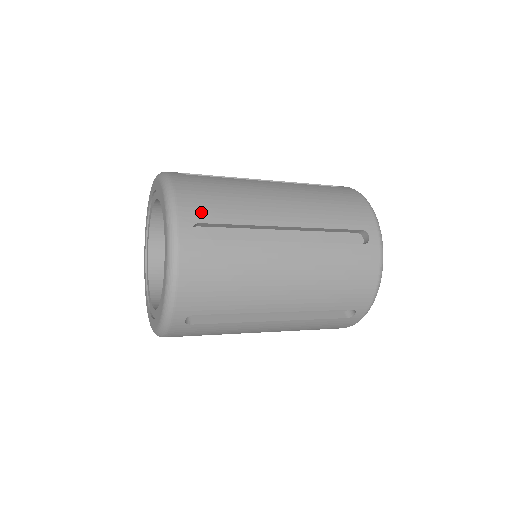
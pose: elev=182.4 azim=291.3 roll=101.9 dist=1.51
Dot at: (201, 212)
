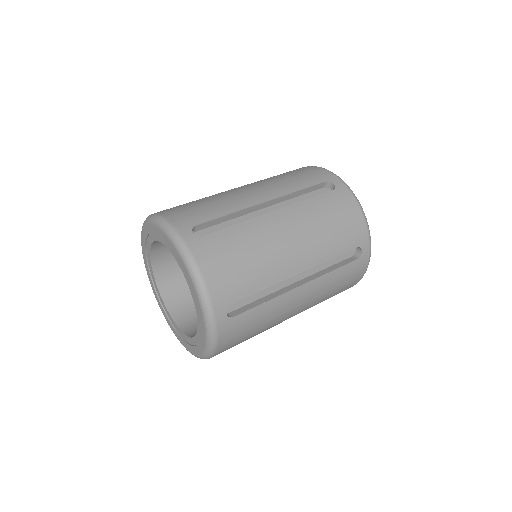
Dot at: occluded
